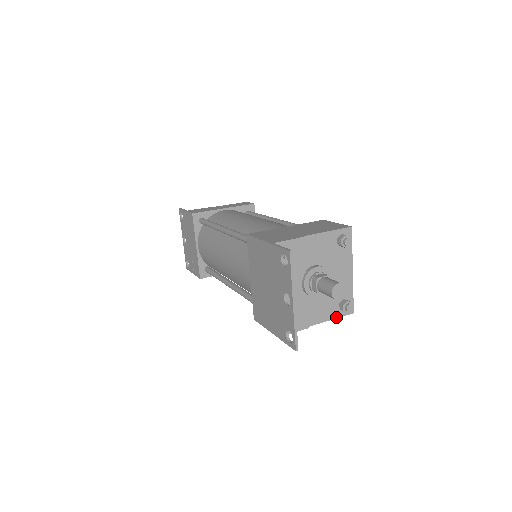
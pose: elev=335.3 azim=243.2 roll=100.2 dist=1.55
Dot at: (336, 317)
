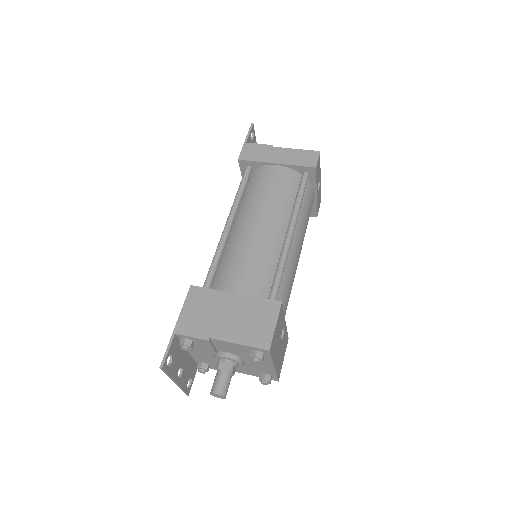
Dot at: (258, 376)
